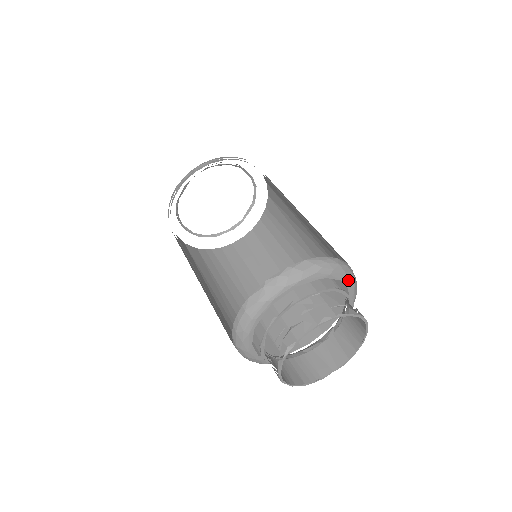
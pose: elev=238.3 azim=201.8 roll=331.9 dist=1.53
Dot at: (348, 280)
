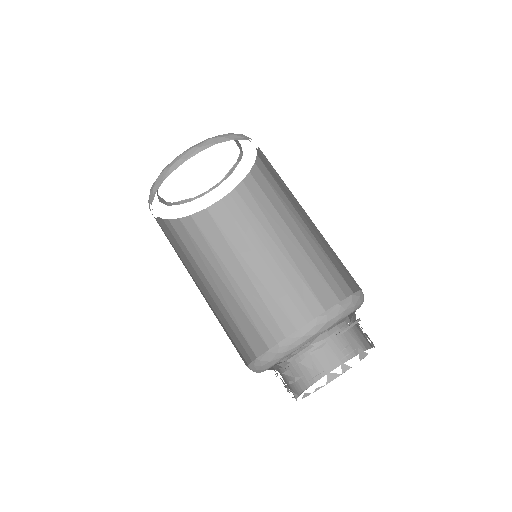
Dot at: (326, 329)
